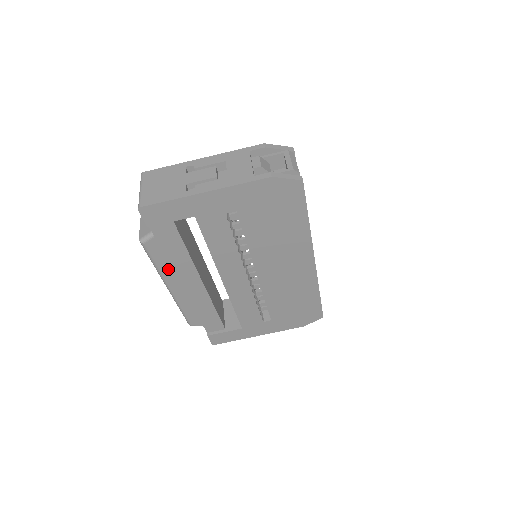
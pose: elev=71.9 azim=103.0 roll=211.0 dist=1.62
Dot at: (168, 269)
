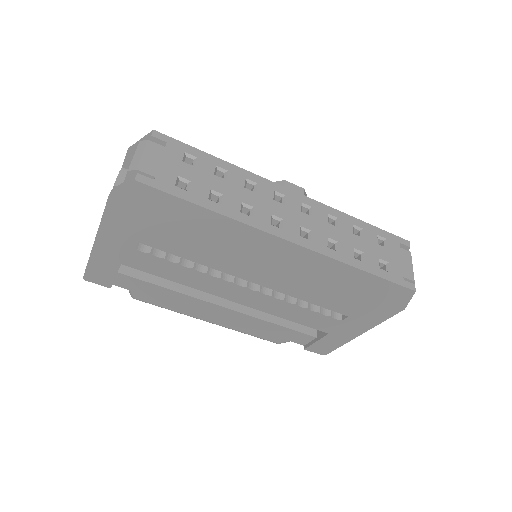
Dot at: (181, 308)
